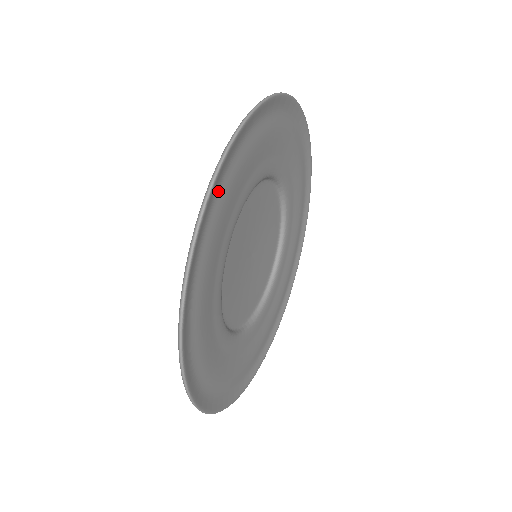
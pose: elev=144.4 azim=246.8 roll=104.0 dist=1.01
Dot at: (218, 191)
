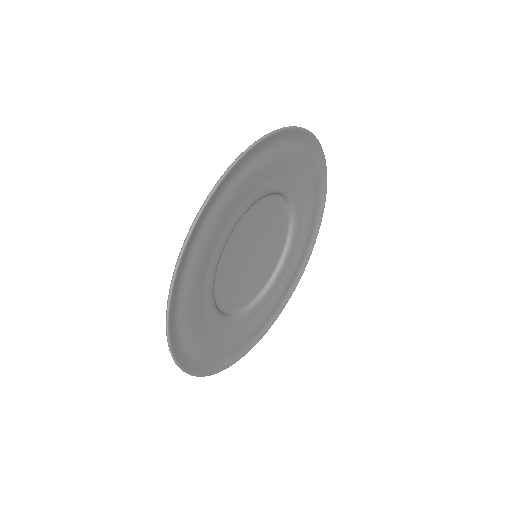
Dot at: (241, 169)
